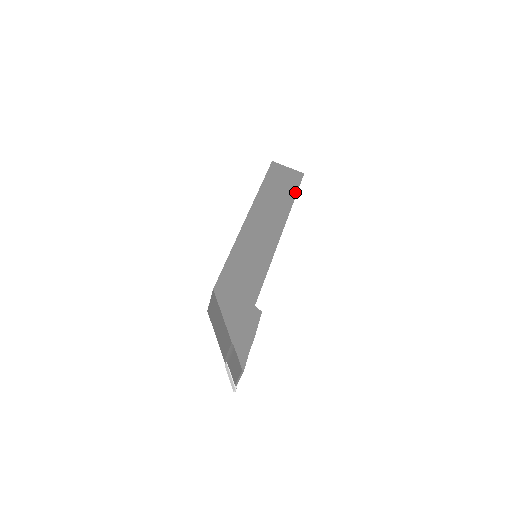
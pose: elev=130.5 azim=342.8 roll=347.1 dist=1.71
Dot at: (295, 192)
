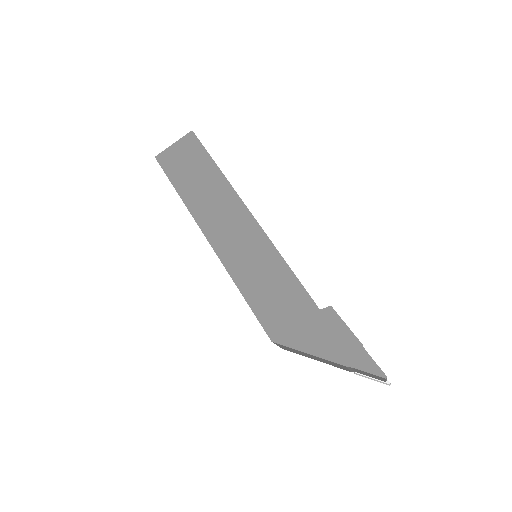
Dot at: (209, 159)
